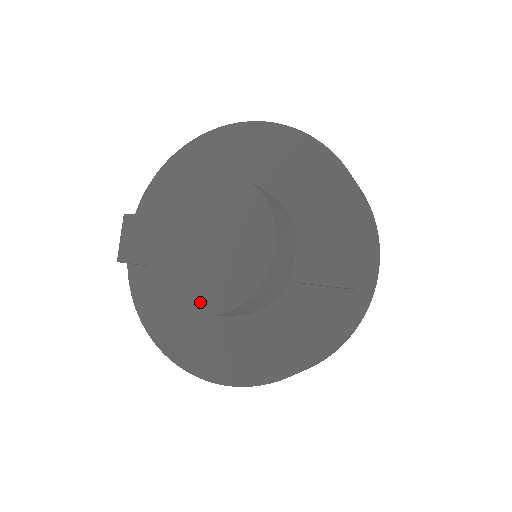
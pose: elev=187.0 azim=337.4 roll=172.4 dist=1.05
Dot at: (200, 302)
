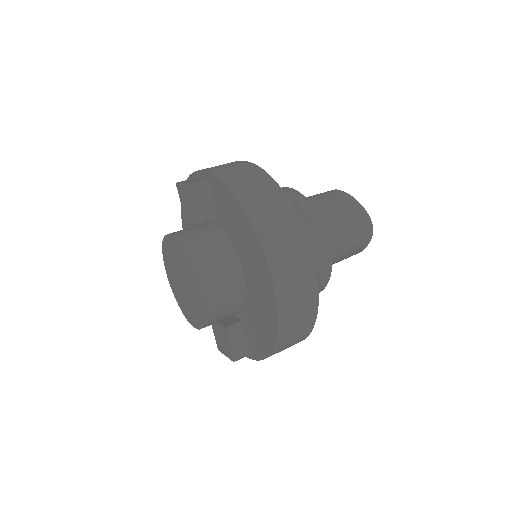
Dot at: (169, 276)
